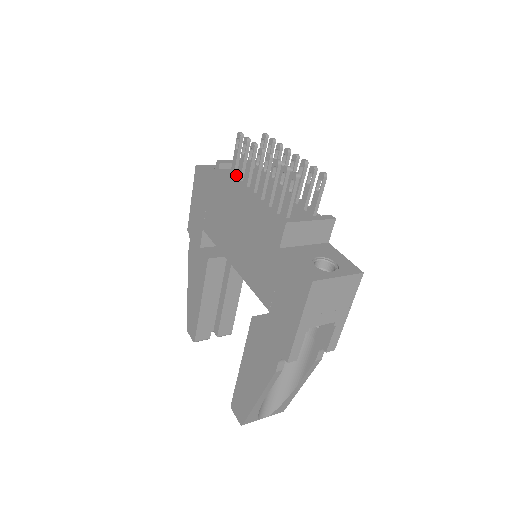
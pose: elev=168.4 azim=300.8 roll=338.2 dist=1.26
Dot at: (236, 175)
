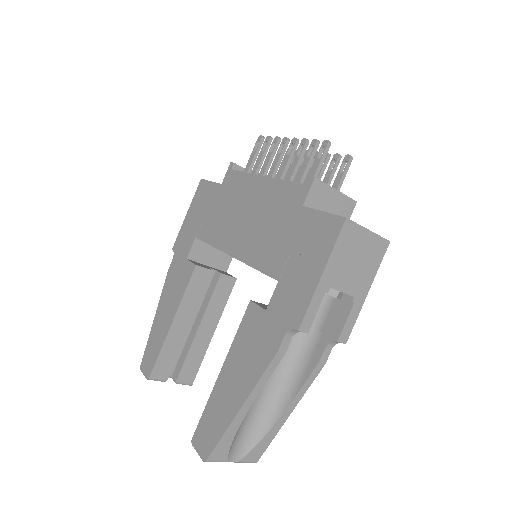
Dot at: occluded
